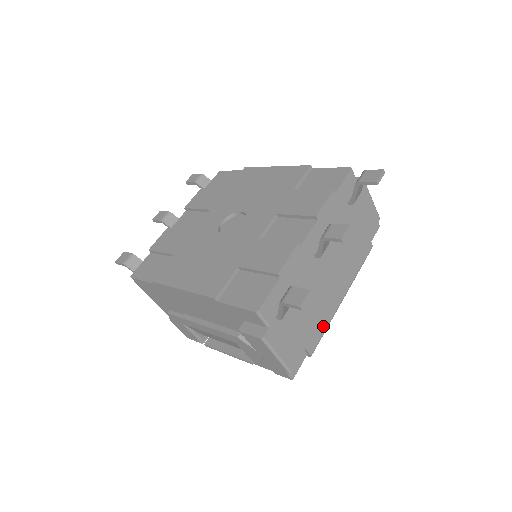
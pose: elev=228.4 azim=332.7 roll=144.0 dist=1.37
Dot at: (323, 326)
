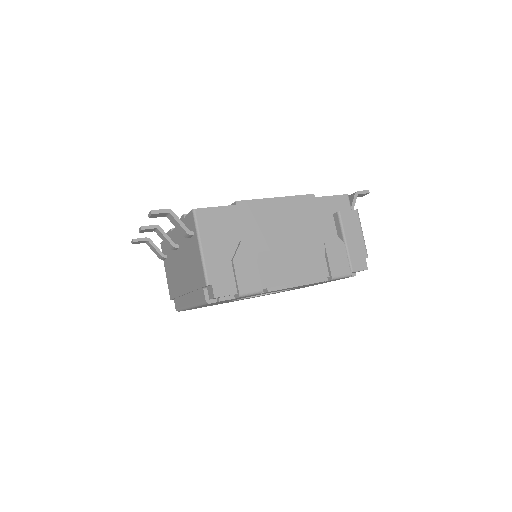
Dot at: occluded
